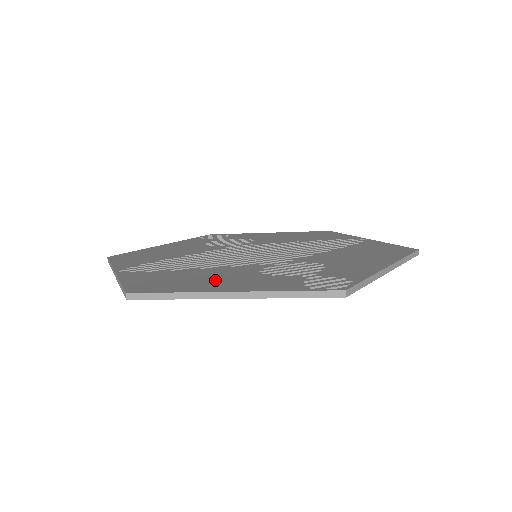
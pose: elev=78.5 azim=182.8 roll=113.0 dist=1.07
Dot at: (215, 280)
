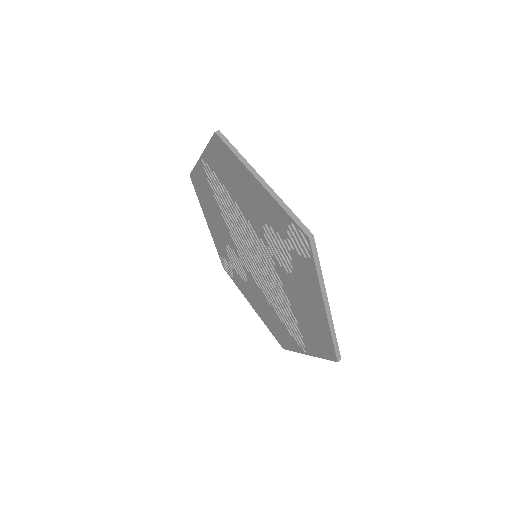
Dot at: occluded
